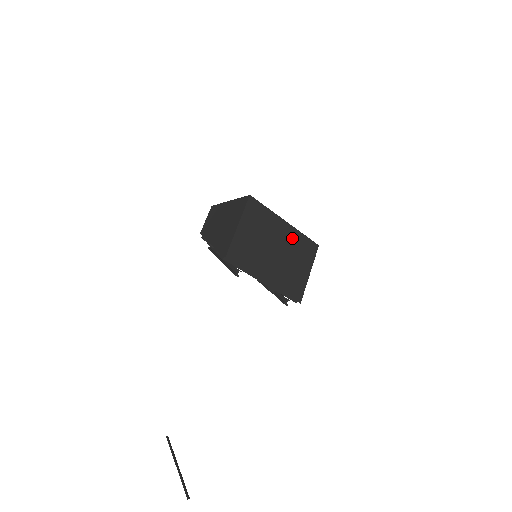
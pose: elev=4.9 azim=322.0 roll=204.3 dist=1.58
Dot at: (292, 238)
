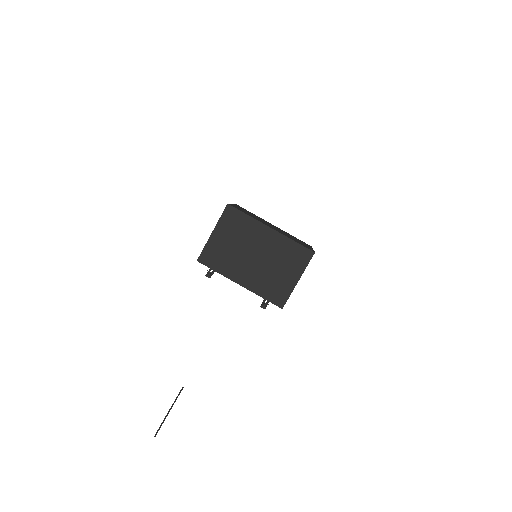
Dot at: (277, 244)
